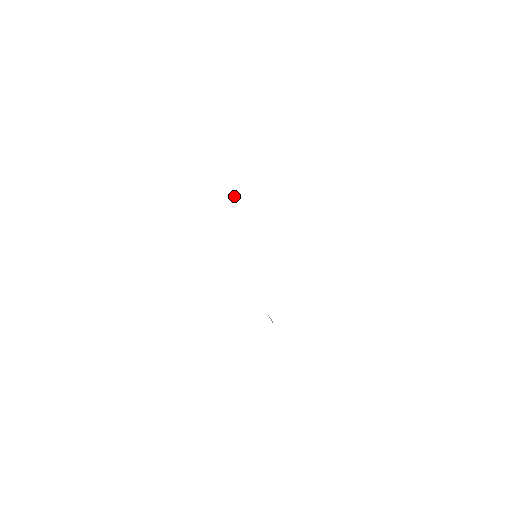
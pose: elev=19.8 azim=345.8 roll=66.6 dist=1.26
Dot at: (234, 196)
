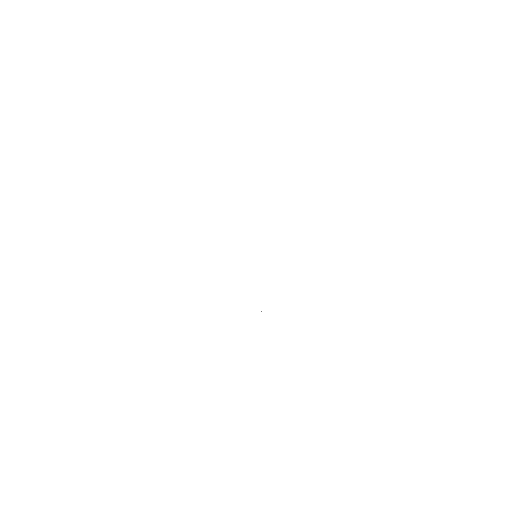
Dot at: occluded
